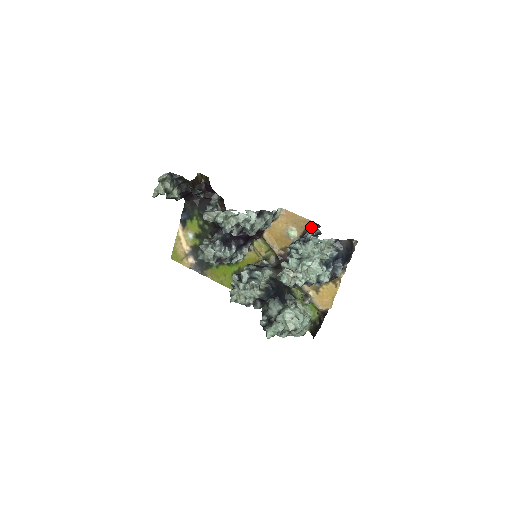
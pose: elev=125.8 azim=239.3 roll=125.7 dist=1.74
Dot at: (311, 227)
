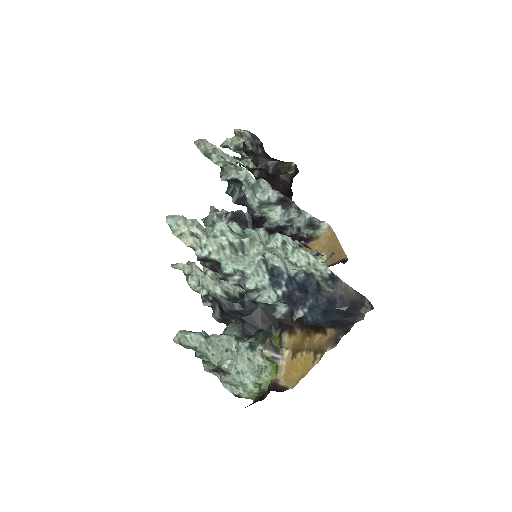
Dot at: (331, 253)
